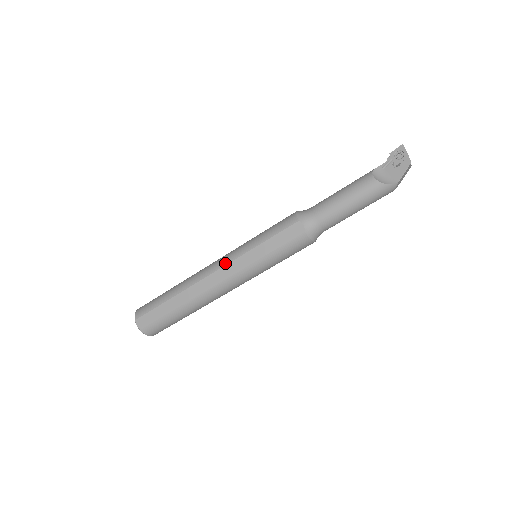
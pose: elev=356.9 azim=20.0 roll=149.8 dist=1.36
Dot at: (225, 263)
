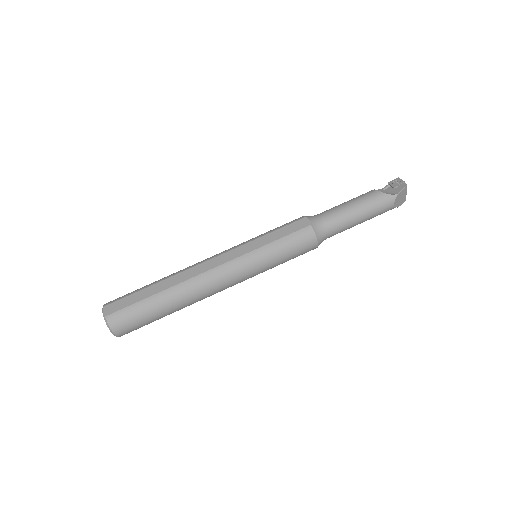
Dot at: (224, 252)
